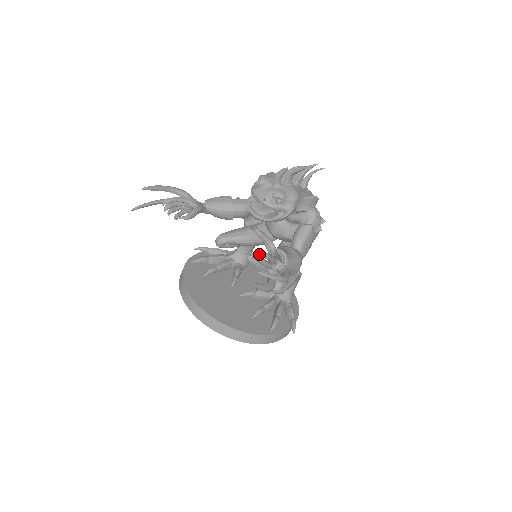
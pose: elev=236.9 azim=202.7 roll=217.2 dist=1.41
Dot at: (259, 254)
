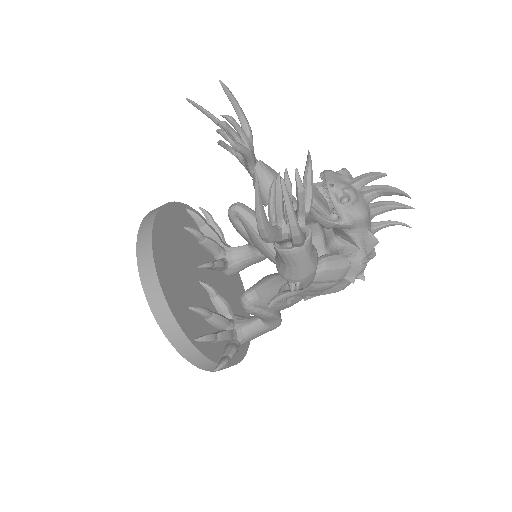
Dot at: (296, 176)
